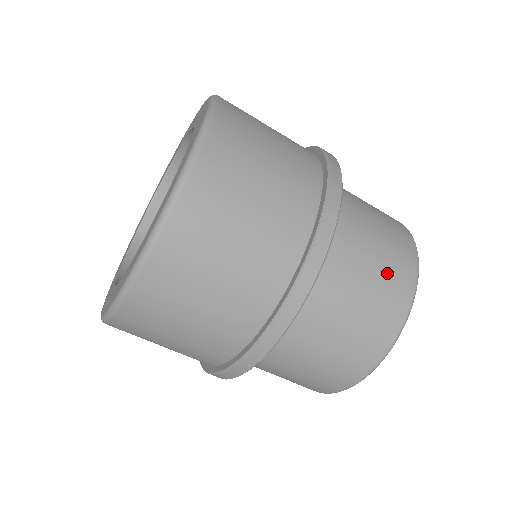
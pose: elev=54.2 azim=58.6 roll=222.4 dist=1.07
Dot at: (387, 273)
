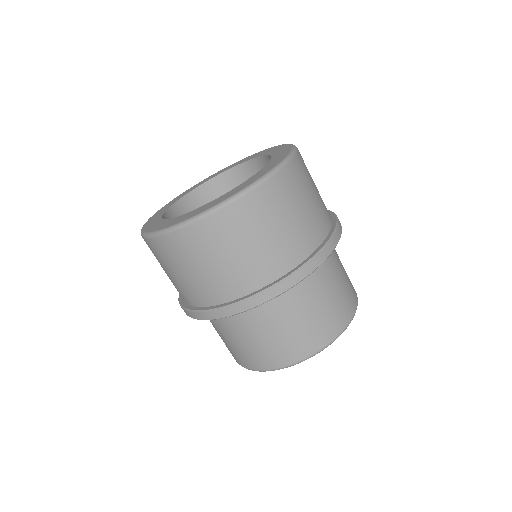
Dot at: (348, 281)
